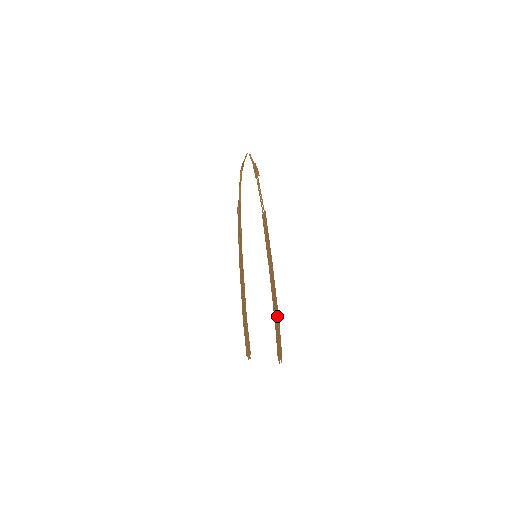
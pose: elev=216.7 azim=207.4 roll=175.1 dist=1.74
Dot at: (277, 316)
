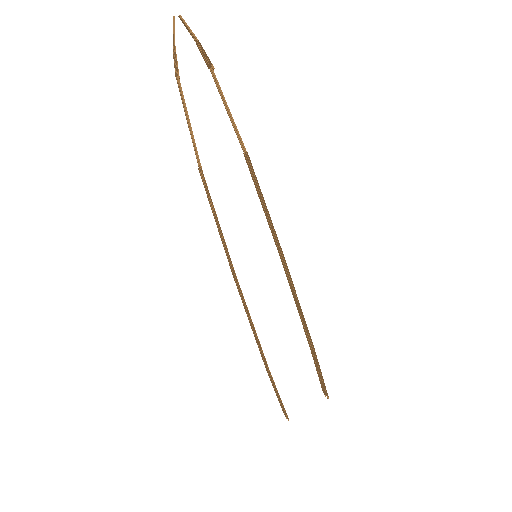
Dot at: (309, 339)
